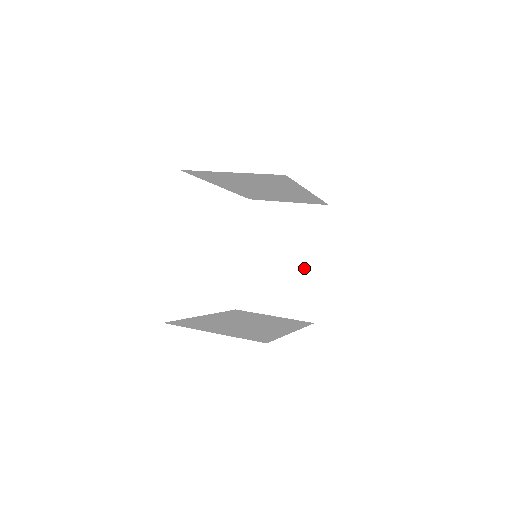
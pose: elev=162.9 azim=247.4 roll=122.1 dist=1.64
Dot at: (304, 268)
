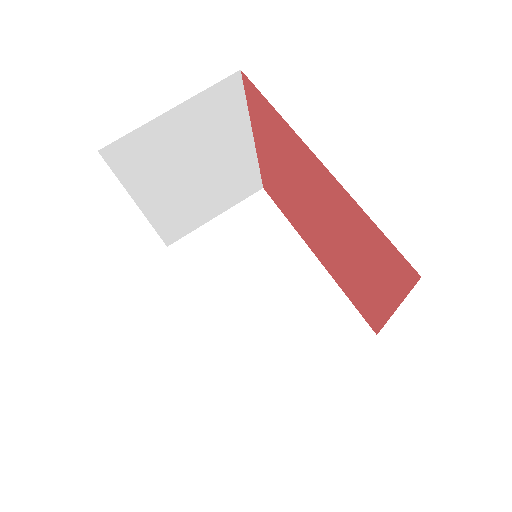
Dot at: (233, 159)
